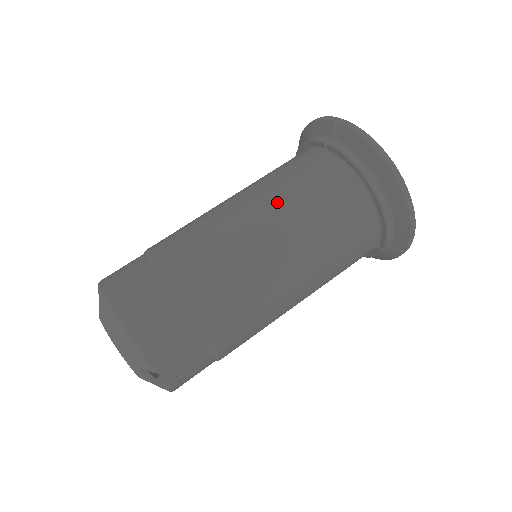
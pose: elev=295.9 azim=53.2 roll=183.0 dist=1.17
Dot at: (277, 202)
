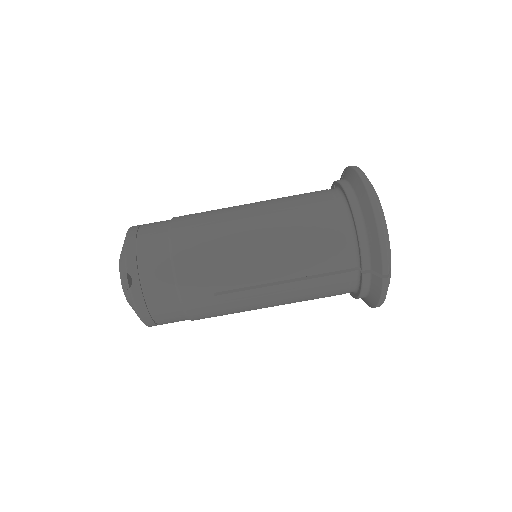
Dot at: (272, 201)
